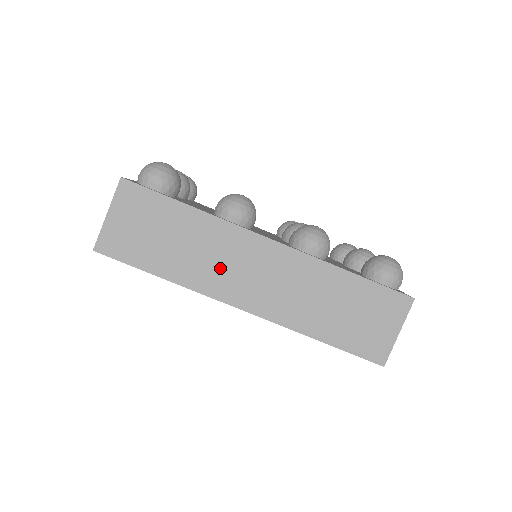
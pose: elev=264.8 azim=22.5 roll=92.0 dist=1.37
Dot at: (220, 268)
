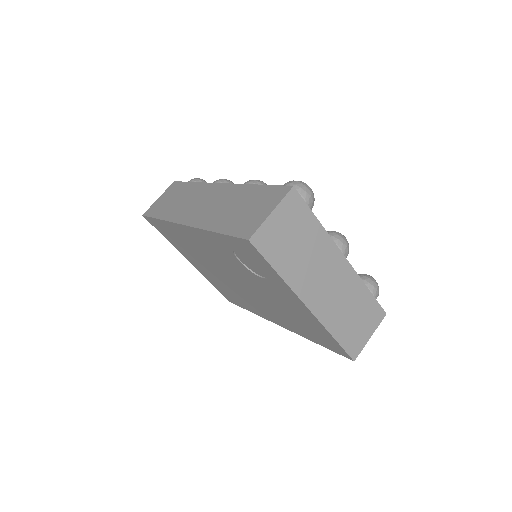
Dot at: (187, 206)
